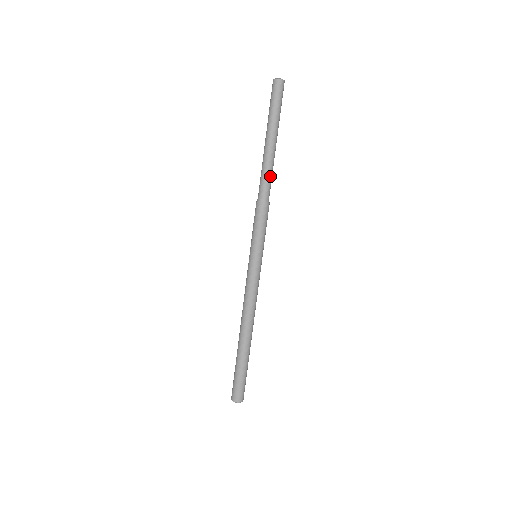
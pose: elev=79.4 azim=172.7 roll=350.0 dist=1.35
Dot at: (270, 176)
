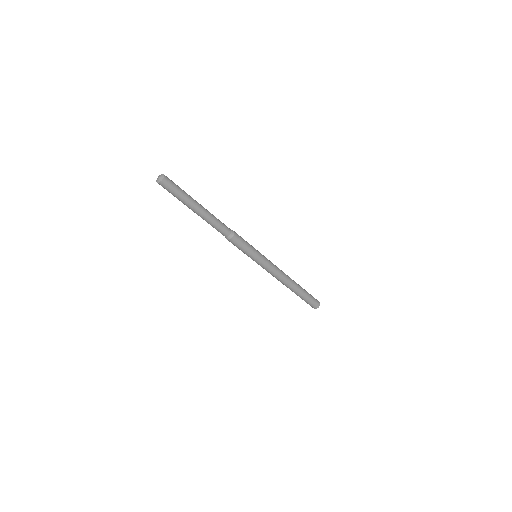
Dot at: (219, 222)
